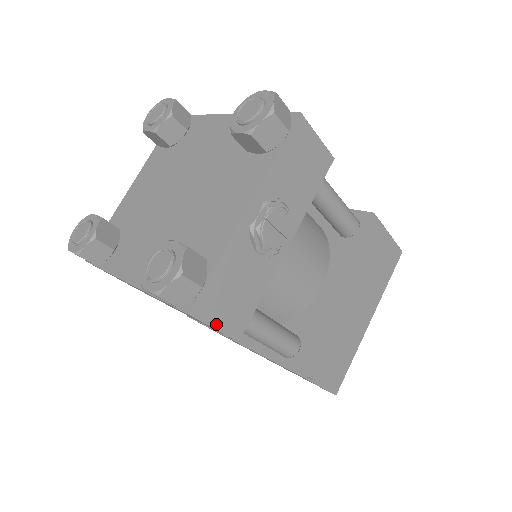
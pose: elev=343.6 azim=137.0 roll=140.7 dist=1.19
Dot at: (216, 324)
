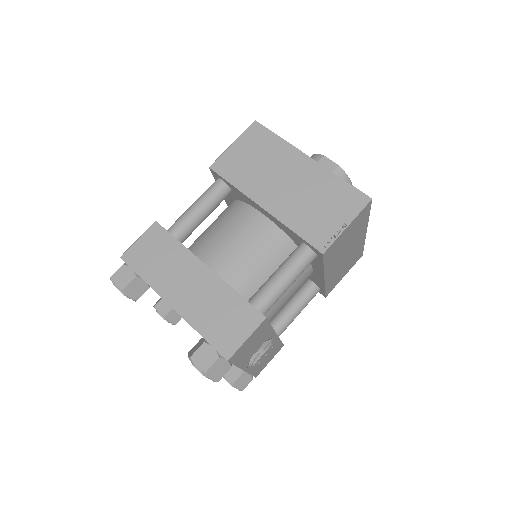
Dot at: occluded
